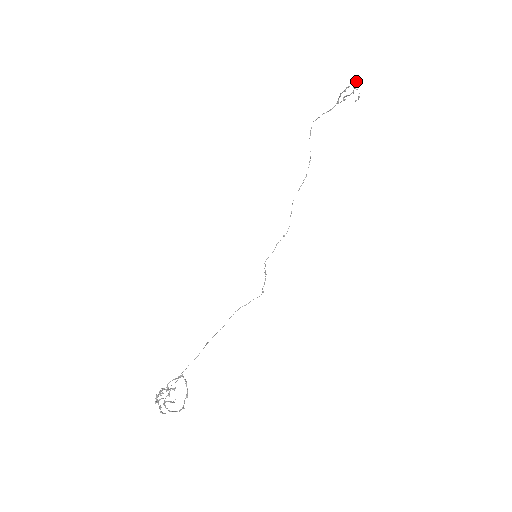
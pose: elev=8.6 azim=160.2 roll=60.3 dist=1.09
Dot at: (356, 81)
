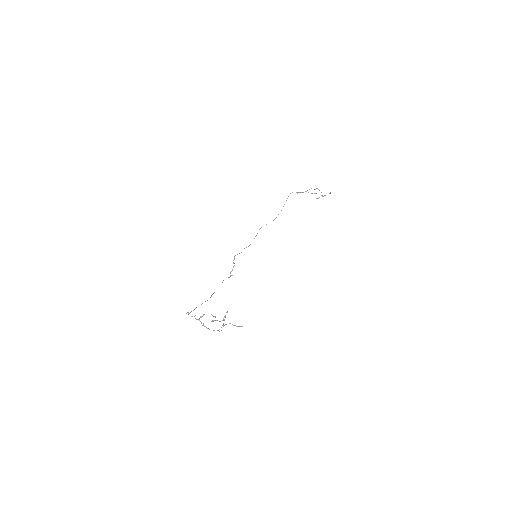
Dot at: (330, 193)
